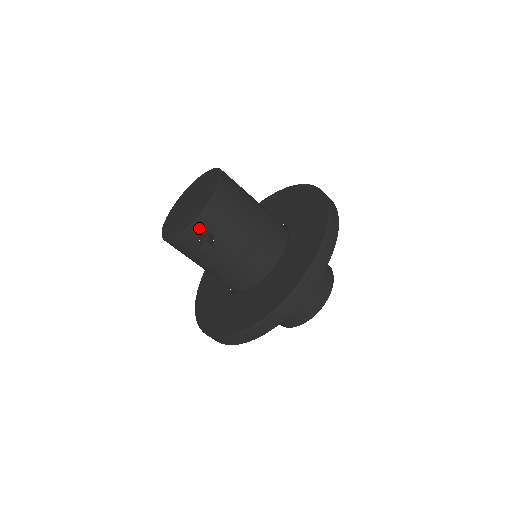
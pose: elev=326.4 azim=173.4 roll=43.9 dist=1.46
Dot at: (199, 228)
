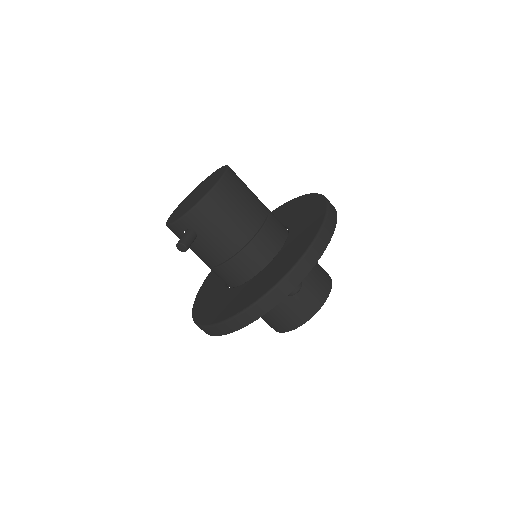
Dot at: (184, 225)
